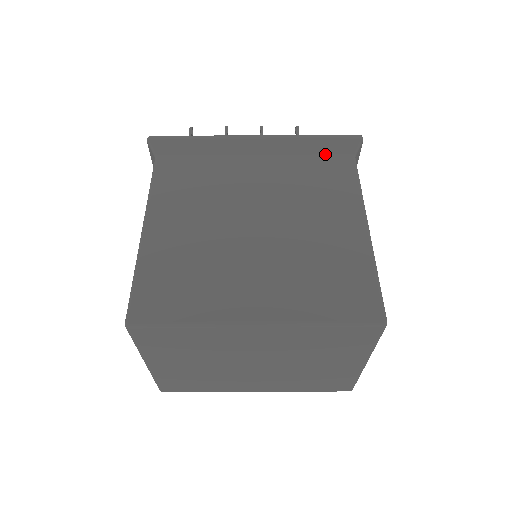
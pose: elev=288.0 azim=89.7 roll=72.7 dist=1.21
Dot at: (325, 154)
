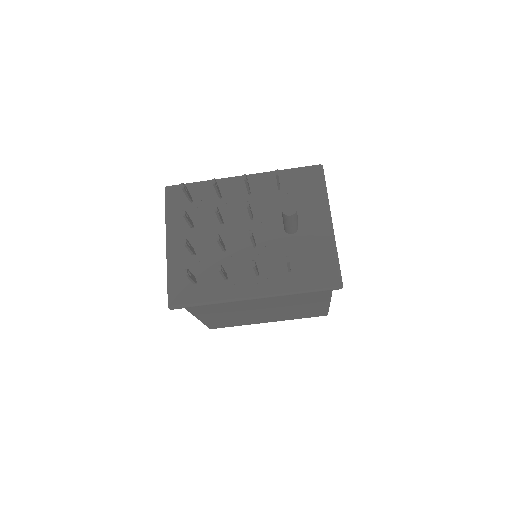
Dot at: occluded
